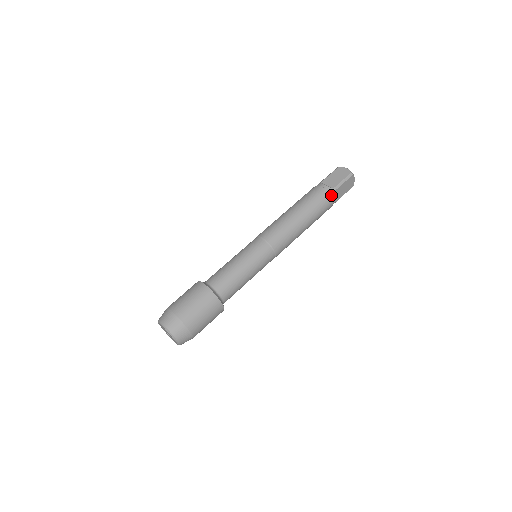
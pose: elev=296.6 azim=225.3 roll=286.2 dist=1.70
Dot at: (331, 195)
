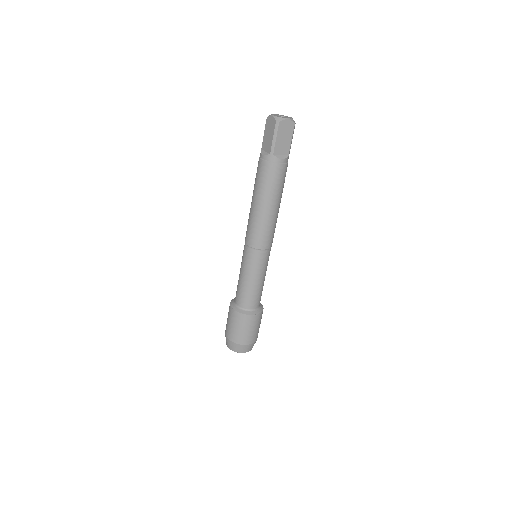
Dot at: occluded
